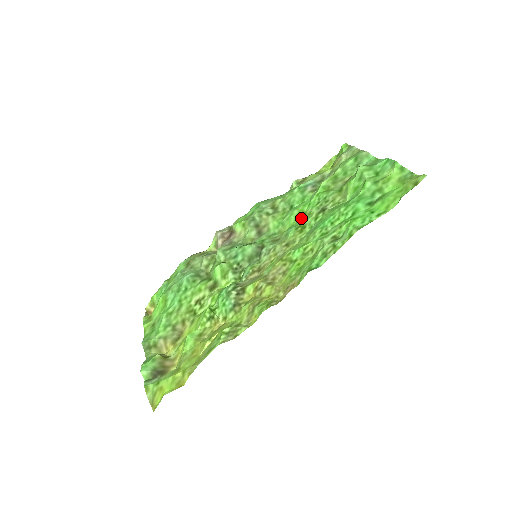
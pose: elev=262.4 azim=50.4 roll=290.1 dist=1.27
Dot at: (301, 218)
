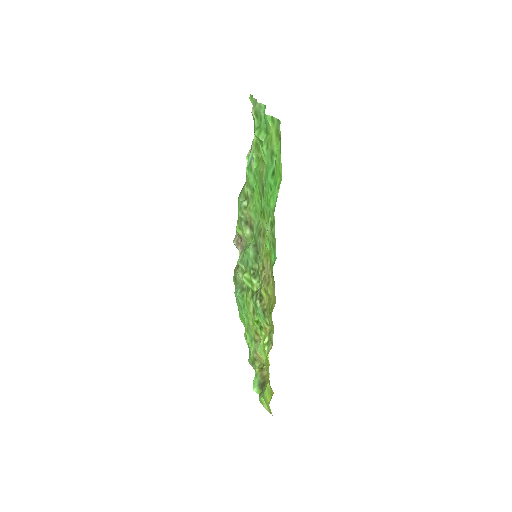
Dot at: (260, 201)
